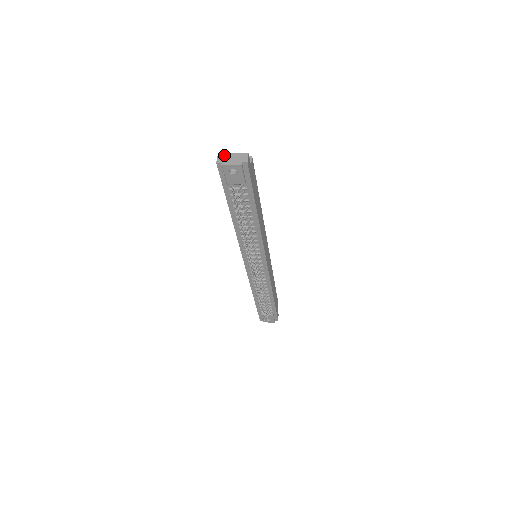
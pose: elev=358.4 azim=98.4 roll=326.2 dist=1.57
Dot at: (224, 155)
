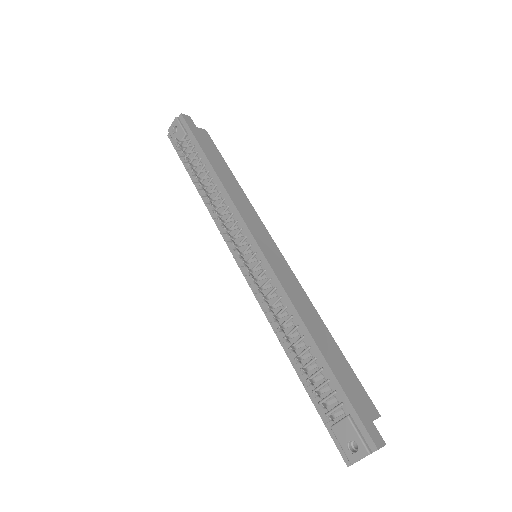
Dot at: occluded
